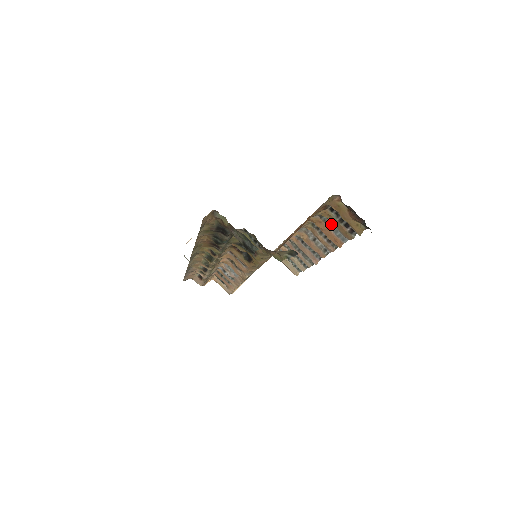
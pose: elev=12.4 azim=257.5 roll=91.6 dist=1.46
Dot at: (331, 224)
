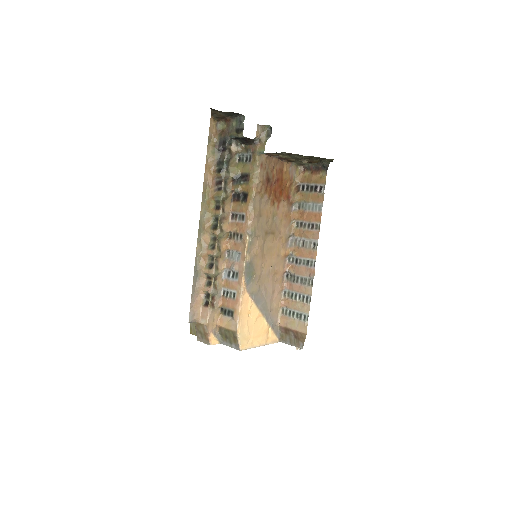
Dot at: (307, 203)
